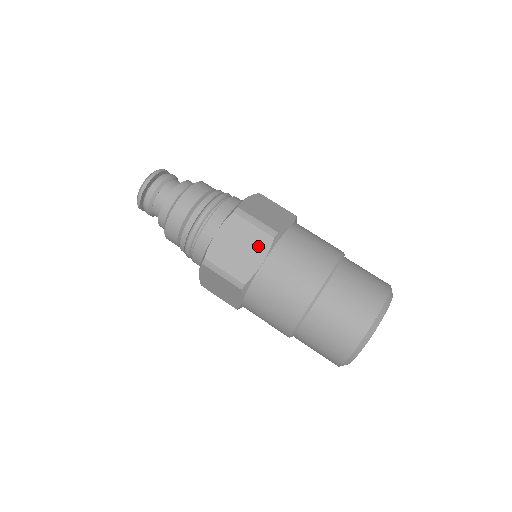
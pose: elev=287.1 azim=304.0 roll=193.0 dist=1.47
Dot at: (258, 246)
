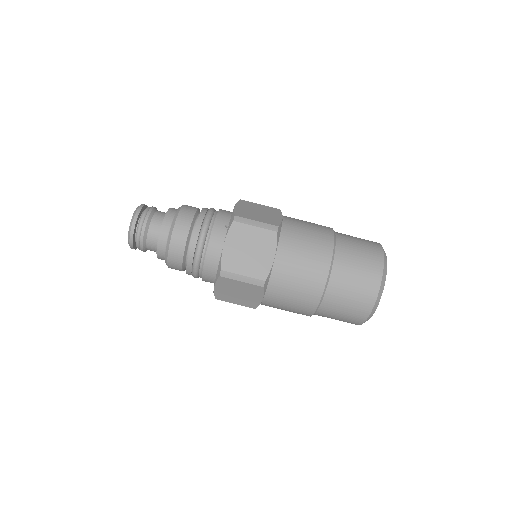
Dot at: (266, 244)
